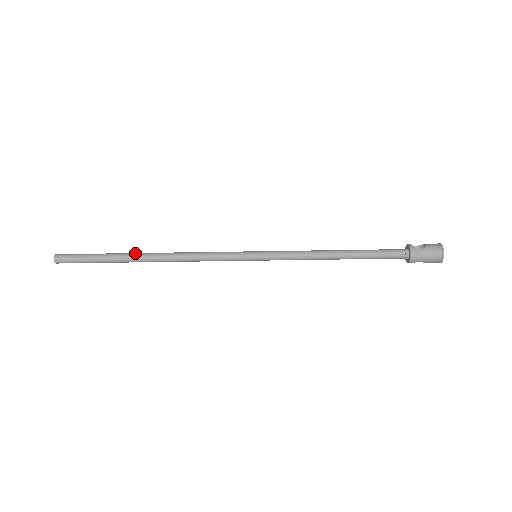
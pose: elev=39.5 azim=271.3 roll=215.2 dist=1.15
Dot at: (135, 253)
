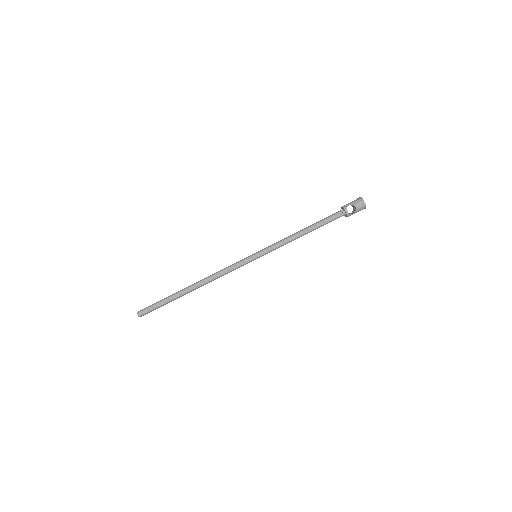
Dot at: occluded
